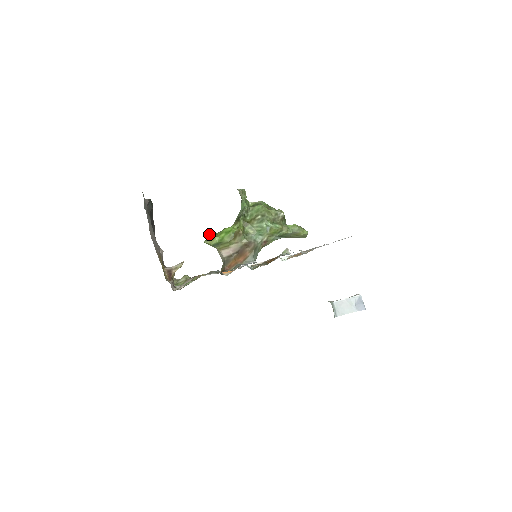
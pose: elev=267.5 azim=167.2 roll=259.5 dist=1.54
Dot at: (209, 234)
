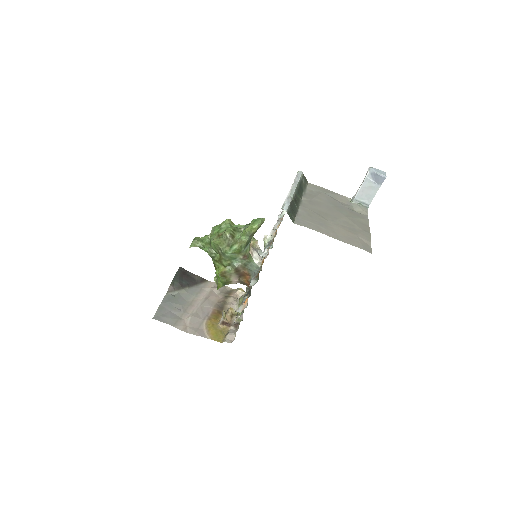
Dot at: occluded
